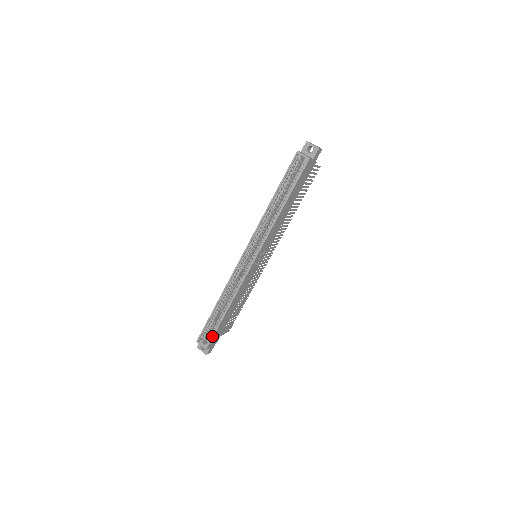
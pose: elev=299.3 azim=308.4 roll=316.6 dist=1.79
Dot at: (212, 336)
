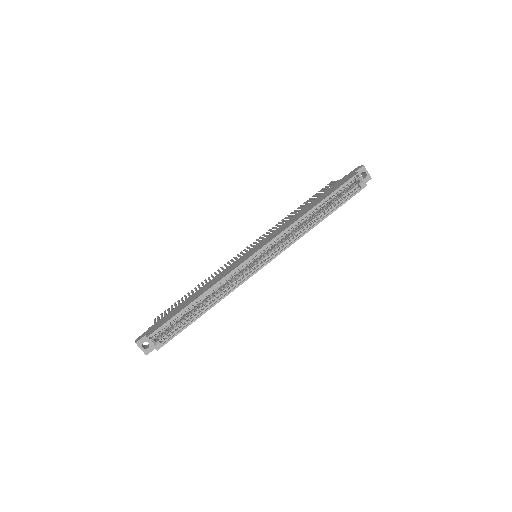
Dot at: (174, 335)
